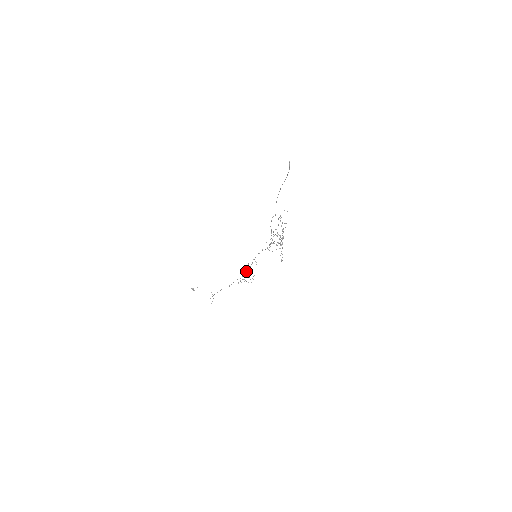
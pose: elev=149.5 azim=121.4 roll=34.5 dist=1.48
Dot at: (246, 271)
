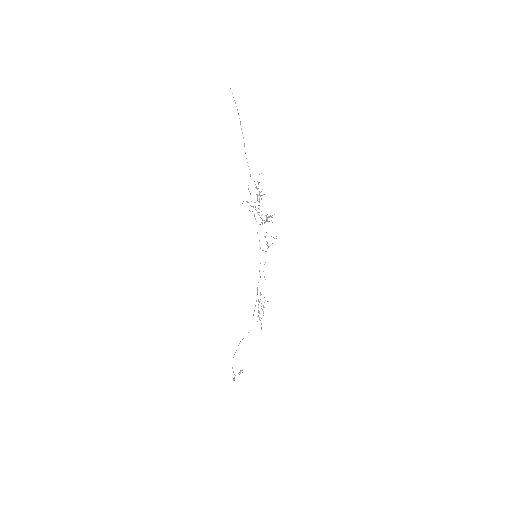
Dot at: (264, 307)
